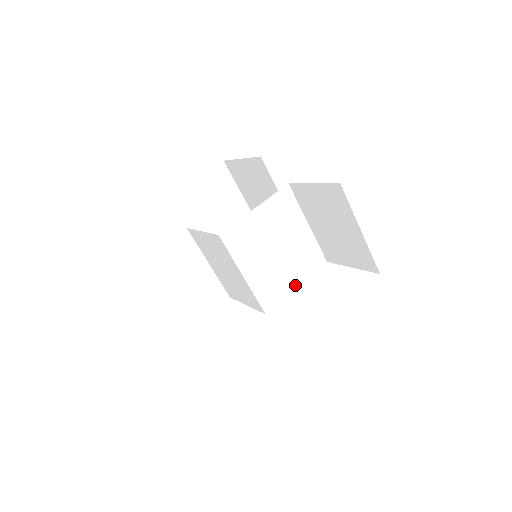
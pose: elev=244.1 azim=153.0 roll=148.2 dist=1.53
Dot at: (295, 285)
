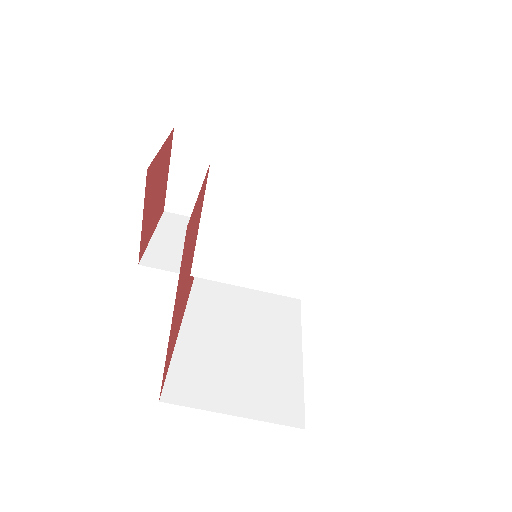
Dot at: (333, 255)
